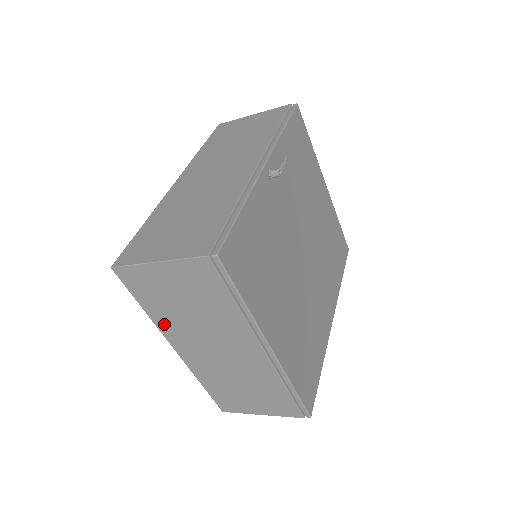
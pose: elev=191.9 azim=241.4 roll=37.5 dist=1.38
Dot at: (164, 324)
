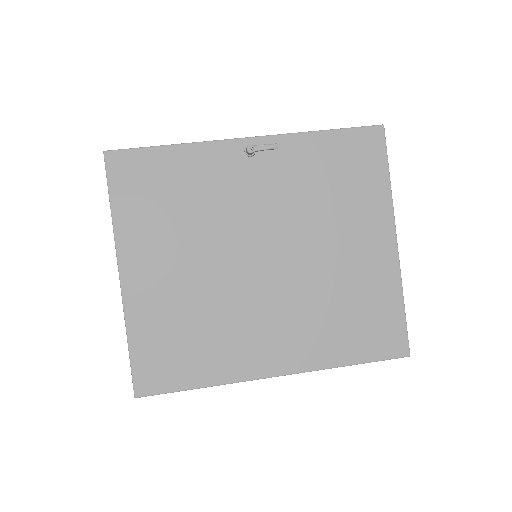
Dot at: occluded
